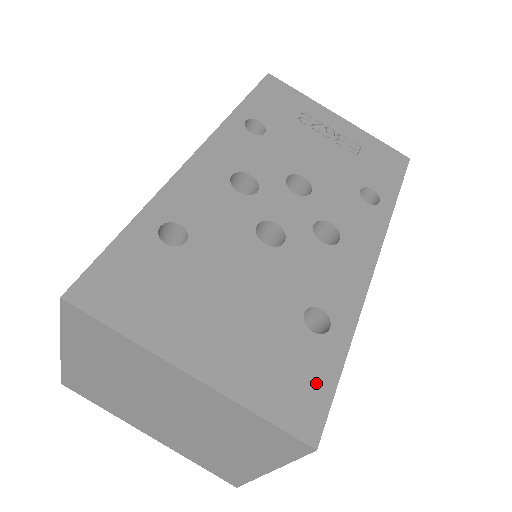
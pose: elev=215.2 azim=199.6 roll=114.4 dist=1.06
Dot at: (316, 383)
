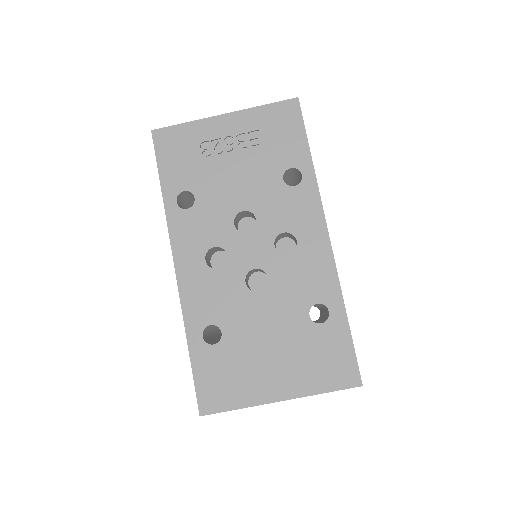
Dot at: (341, 352)
